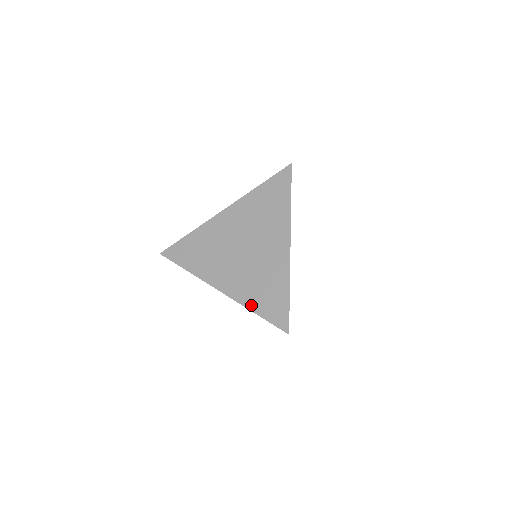
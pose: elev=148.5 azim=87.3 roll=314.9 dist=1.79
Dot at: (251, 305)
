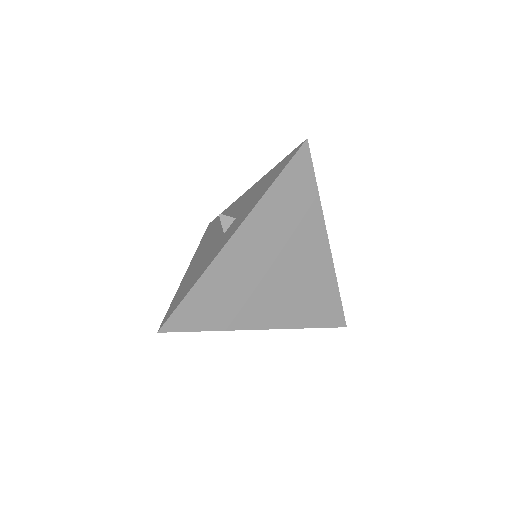
Dot at: (305, 323)
